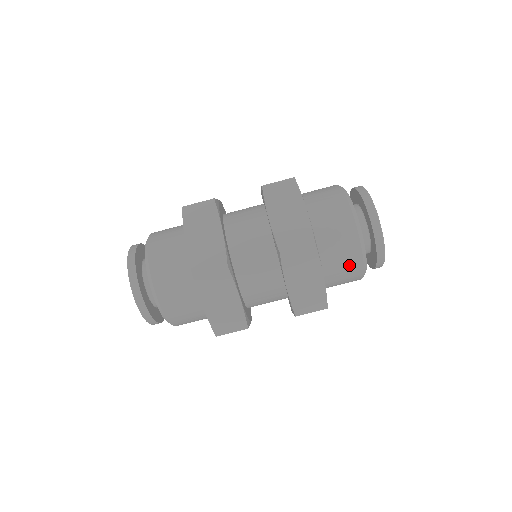
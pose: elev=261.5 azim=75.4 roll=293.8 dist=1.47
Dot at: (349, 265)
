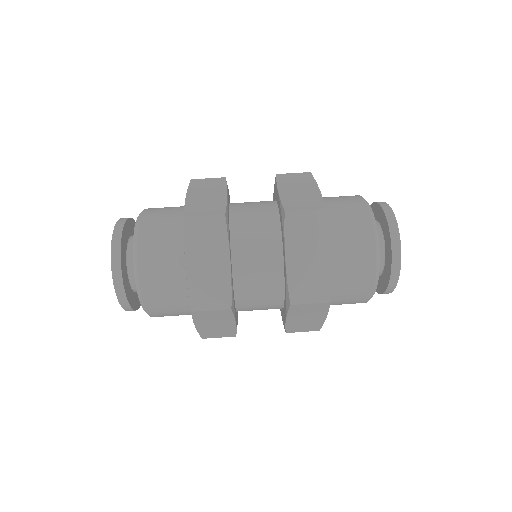
Dot at: (354, 301)
